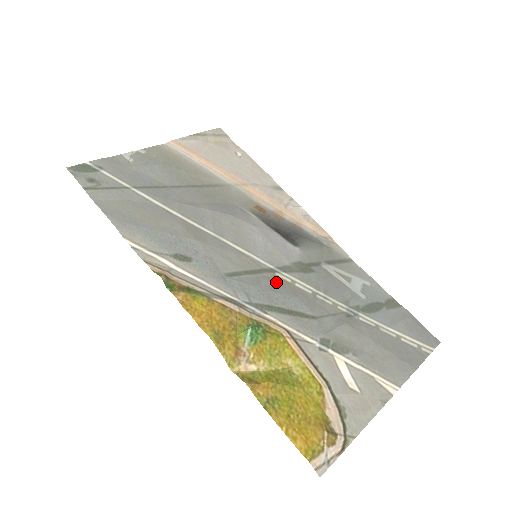
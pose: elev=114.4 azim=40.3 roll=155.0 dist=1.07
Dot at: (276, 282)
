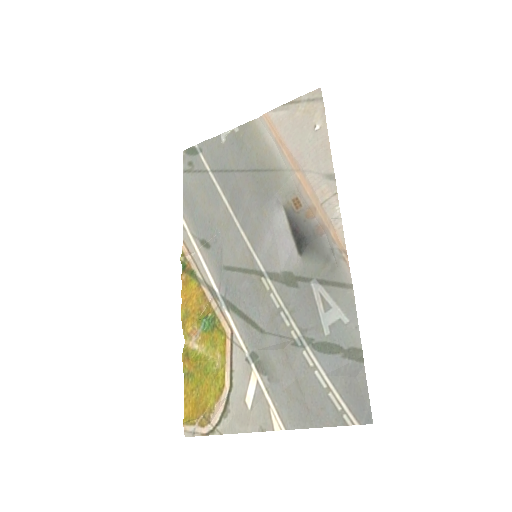
Dot at: (255, 286)
